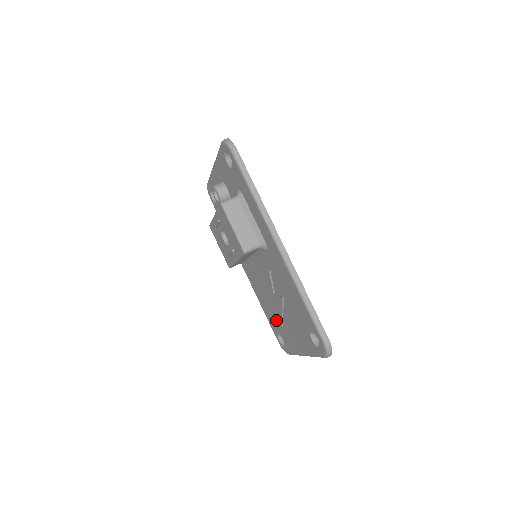
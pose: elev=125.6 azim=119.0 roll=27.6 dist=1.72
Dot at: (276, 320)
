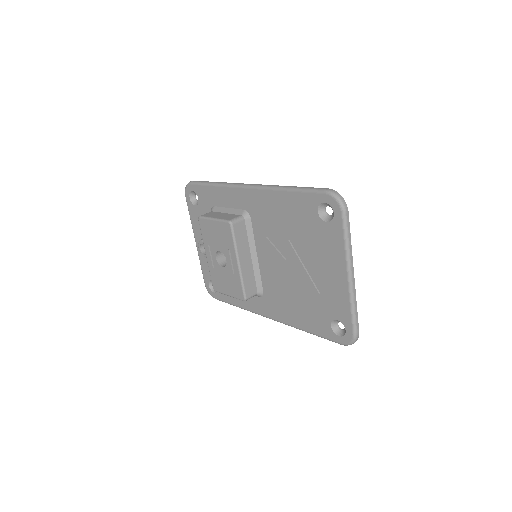
Dot at: (314, 304)
